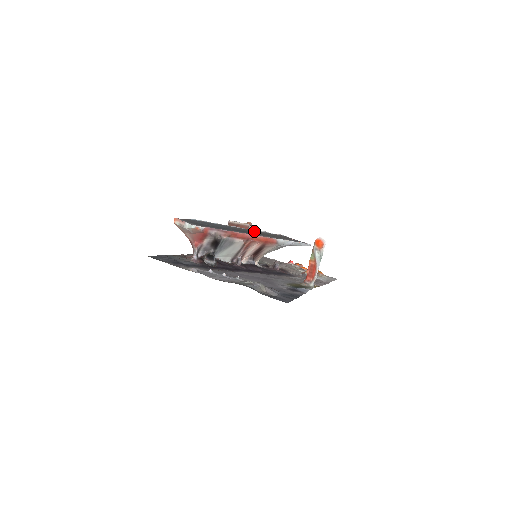
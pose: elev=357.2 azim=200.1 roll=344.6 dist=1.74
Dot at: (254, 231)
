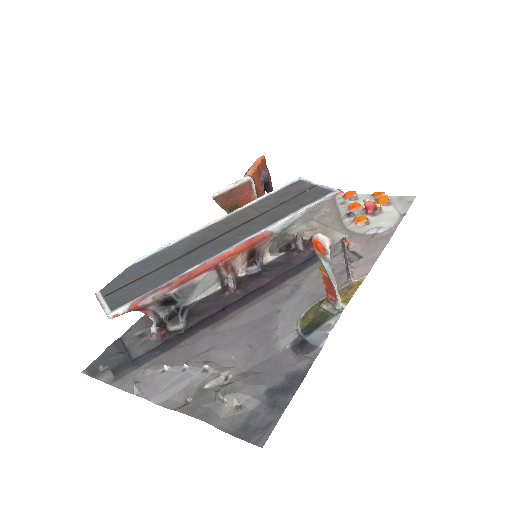
Dot at: (240, 215)
